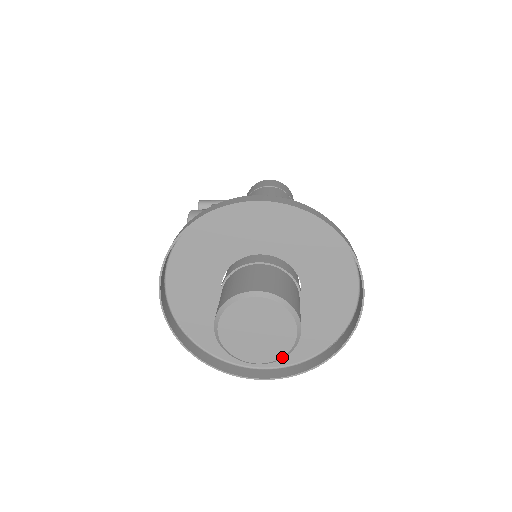
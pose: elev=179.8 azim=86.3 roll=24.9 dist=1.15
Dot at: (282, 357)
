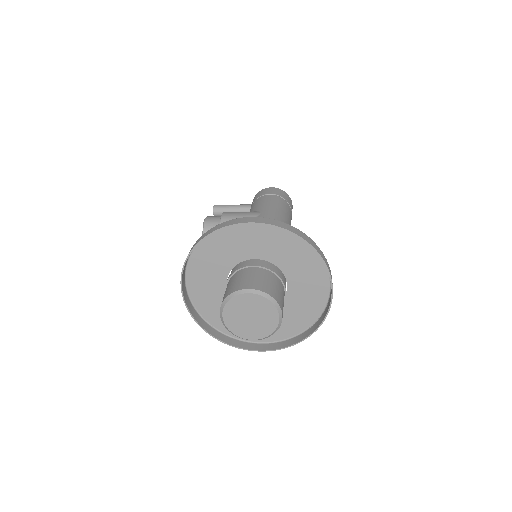
Dot at: (269, 335)
